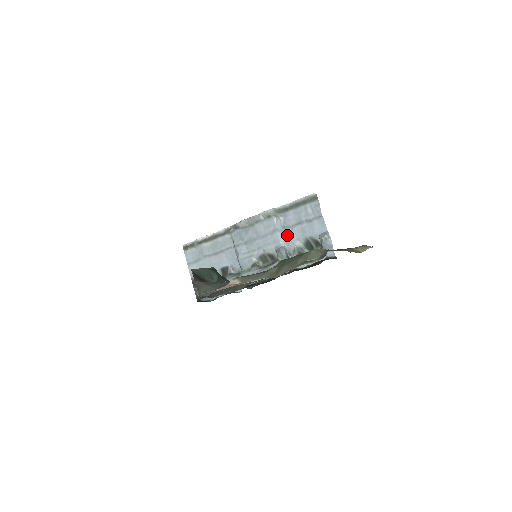
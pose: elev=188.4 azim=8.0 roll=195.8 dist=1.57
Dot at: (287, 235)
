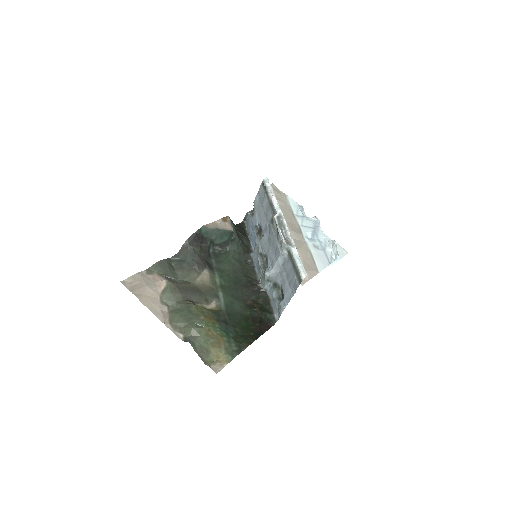
Dot at: (280, 270)
